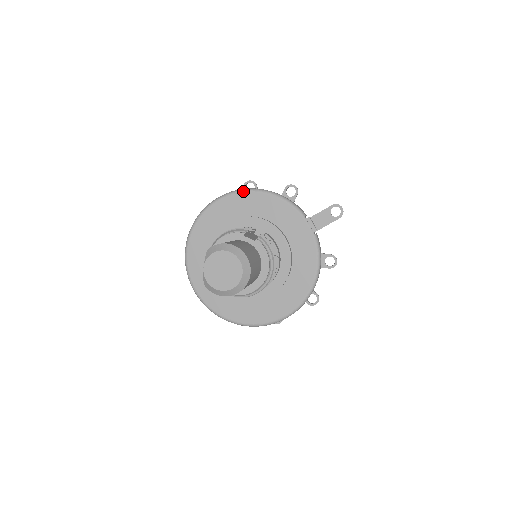
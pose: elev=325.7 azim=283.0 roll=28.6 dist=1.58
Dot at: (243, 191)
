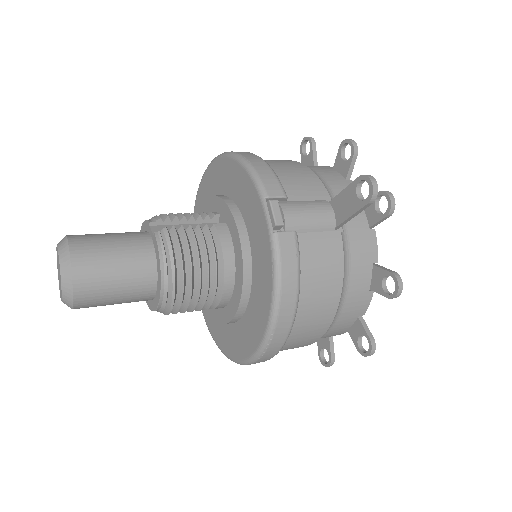
Dot at: (219, 156)
